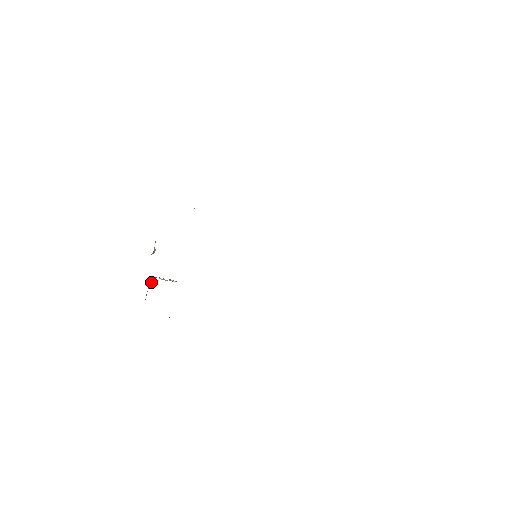
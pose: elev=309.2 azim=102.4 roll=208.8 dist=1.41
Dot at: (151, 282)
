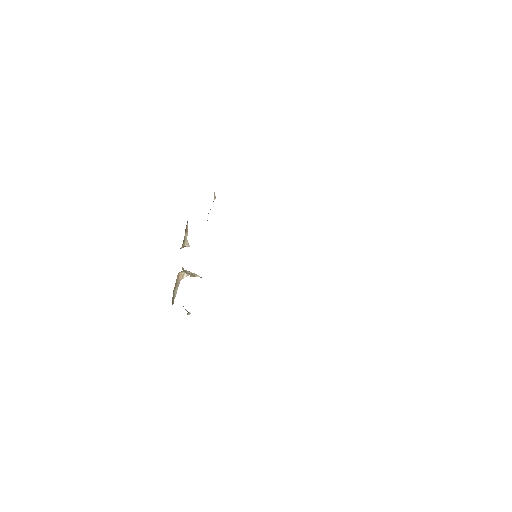
Dot at: (184, 276)
